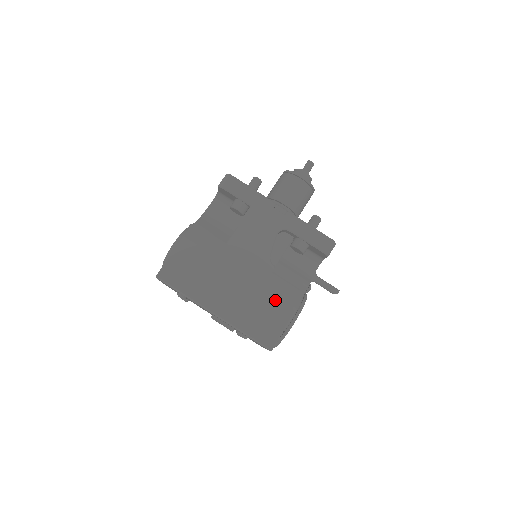
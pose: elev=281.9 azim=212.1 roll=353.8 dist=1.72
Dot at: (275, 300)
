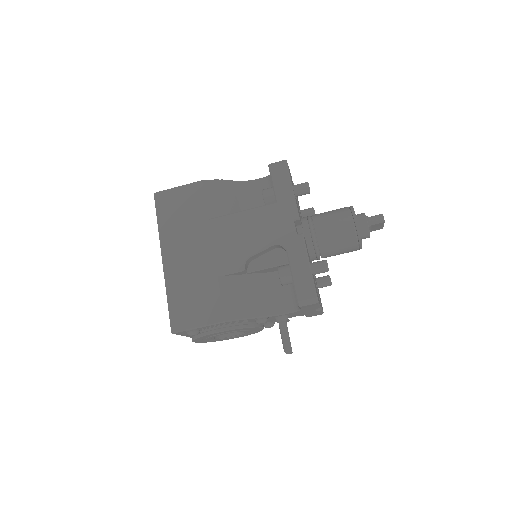
Dot at: (216, 296)
